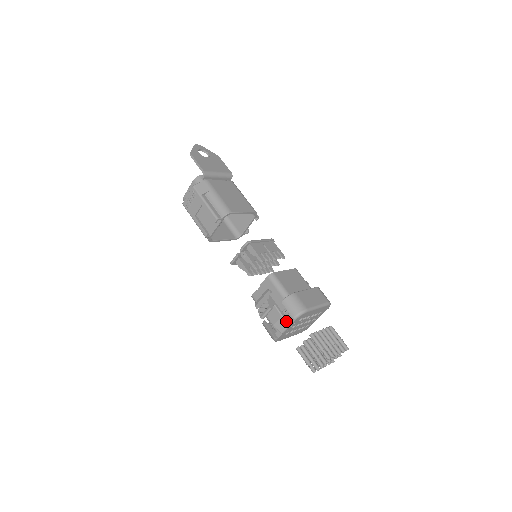
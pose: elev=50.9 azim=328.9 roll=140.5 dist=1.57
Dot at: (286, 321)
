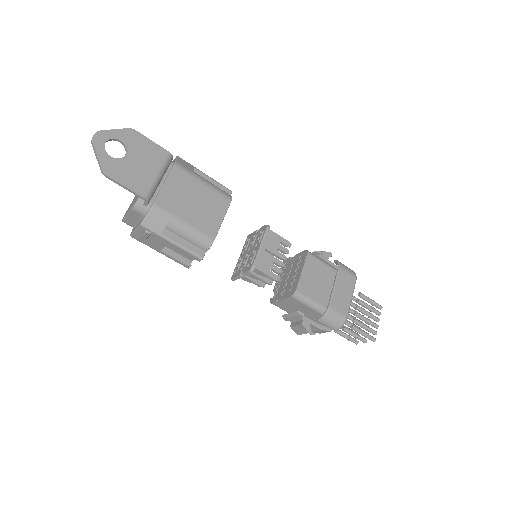
Dot at: (326, 331)
